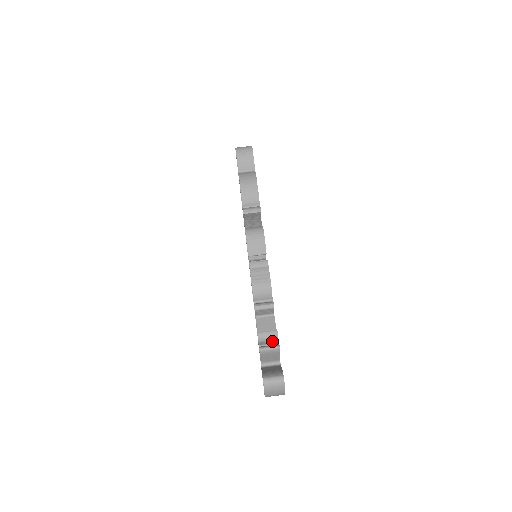
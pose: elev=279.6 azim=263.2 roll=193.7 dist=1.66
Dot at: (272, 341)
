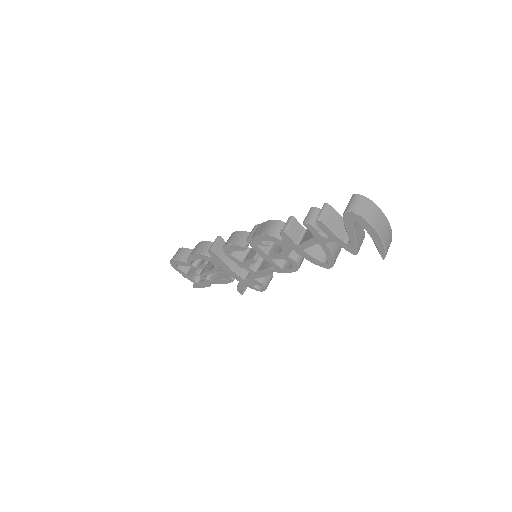
Dot at: occluded
